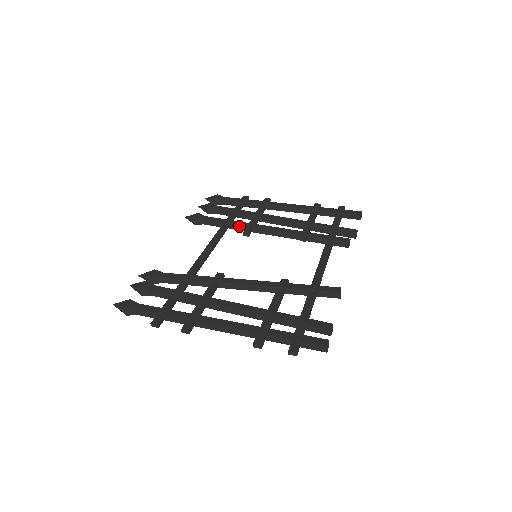
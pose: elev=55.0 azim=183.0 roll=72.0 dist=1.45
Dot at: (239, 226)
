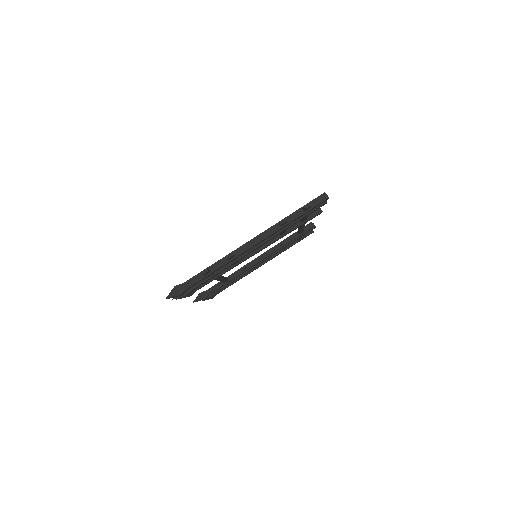
Dot at: (235, 273)
